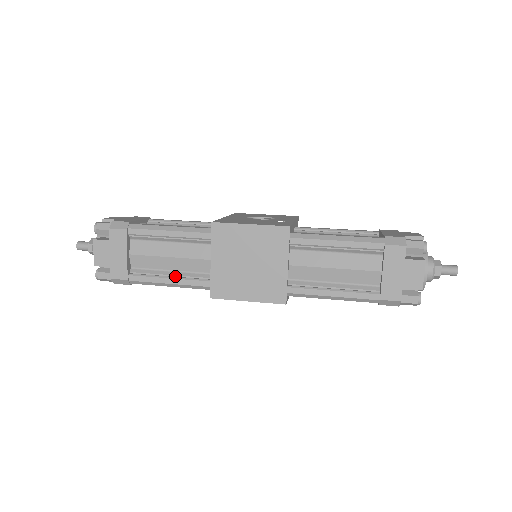
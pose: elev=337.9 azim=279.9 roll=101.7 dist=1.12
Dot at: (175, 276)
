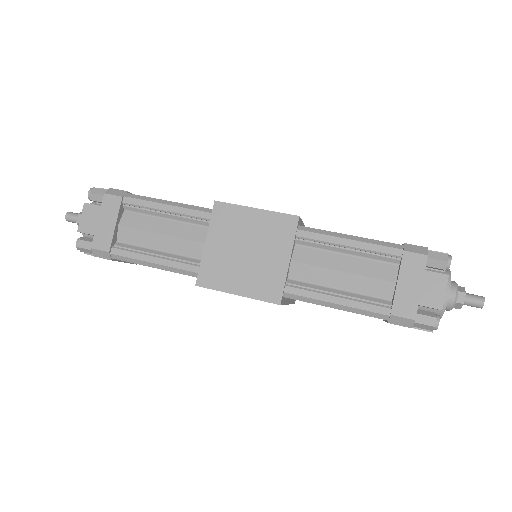
Dot at: (162, 256)
